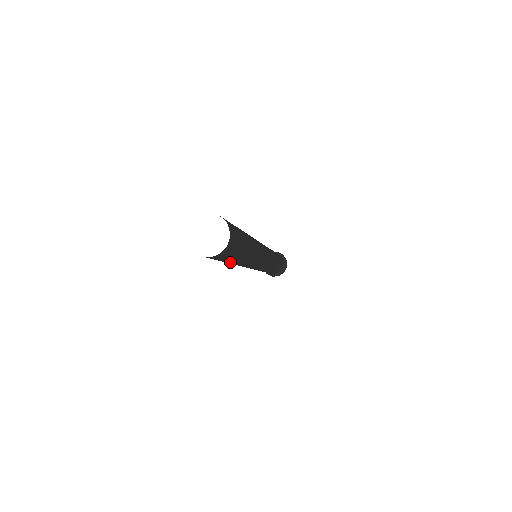
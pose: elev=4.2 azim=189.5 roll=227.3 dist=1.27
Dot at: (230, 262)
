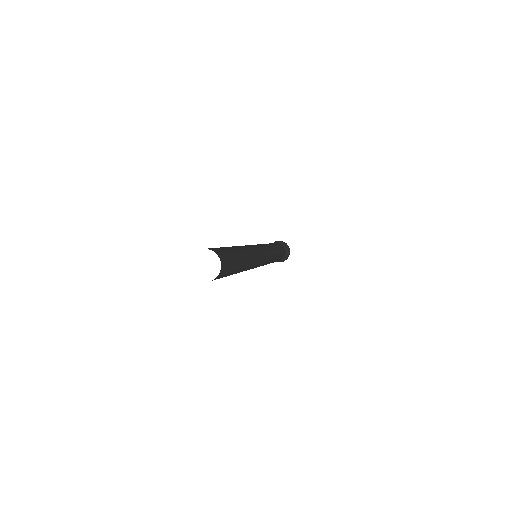
Dot at: occluded
